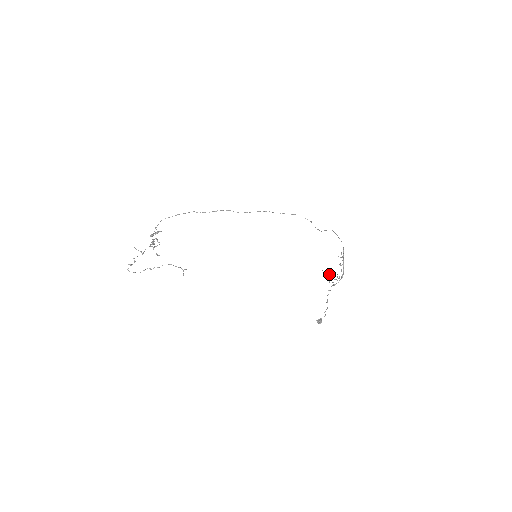
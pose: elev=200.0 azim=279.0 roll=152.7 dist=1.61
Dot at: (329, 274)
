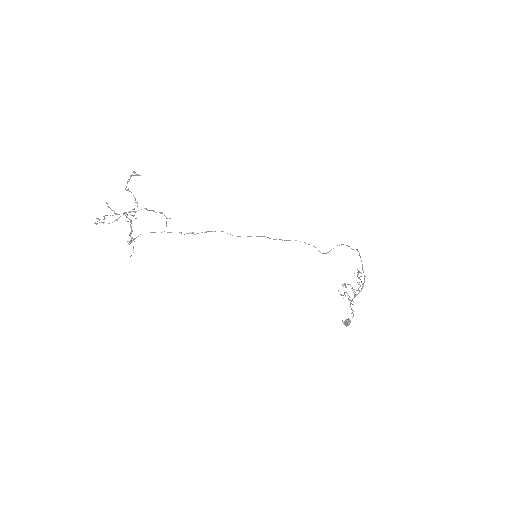
Dot at: (347, 293)
